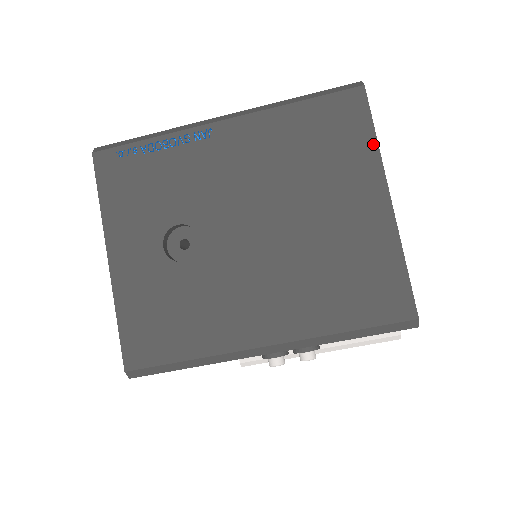
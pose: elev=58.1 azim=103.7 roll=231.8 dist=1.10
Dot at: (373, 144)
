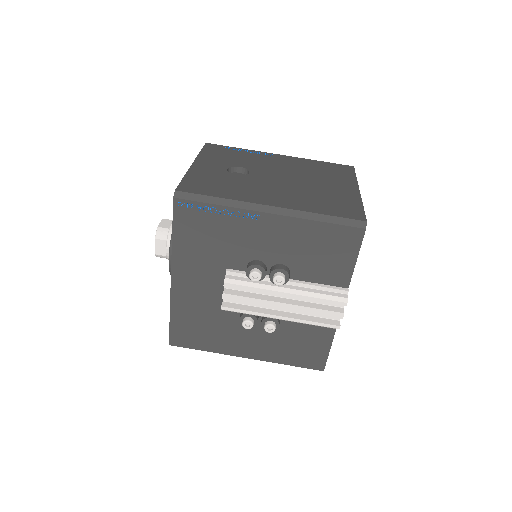
Dot at: (354, 178)
